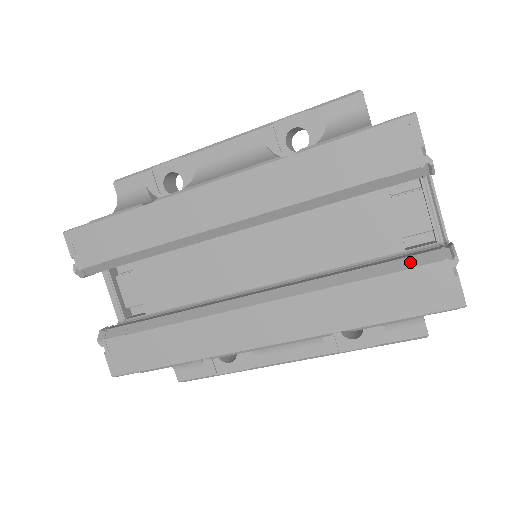
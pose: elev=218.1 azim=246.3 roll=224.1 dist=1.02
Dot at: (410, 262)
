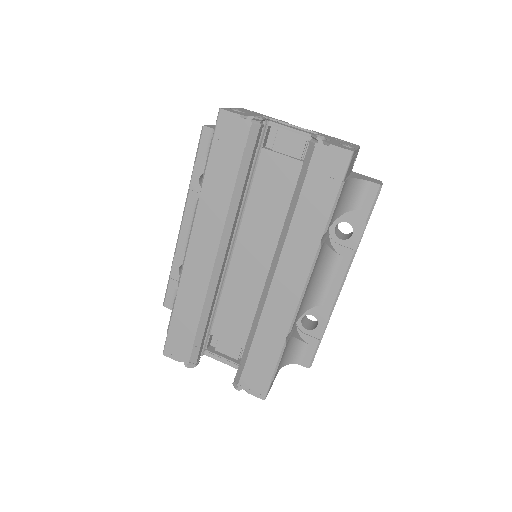
Dot at: (305, 167)
